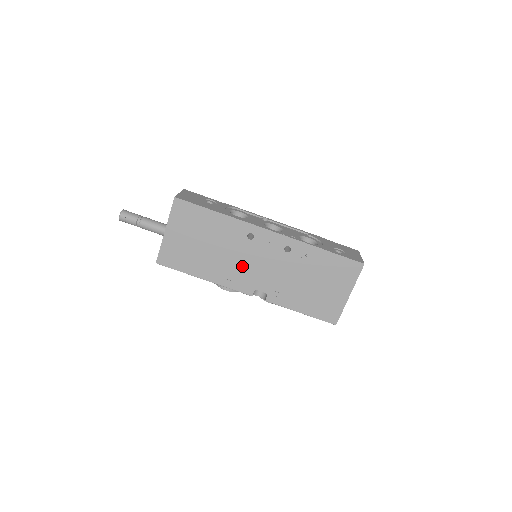
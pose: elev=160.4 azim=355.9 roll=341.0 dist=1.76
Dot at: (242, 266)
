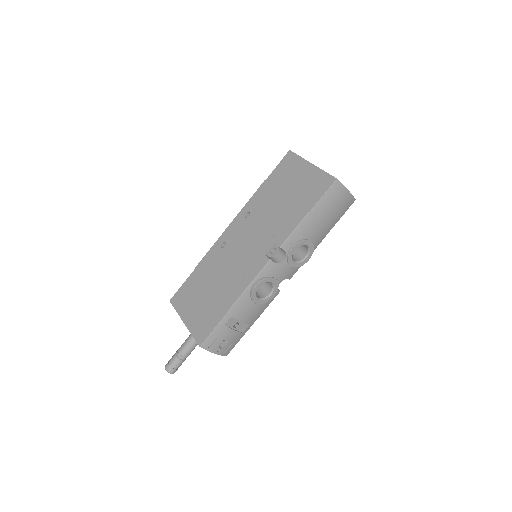
Dot at: (241, 261)
